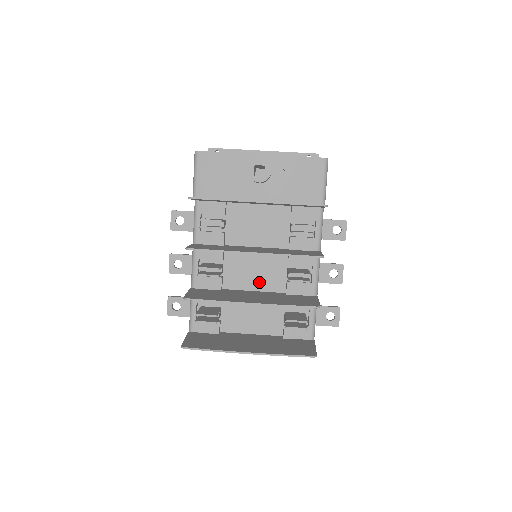
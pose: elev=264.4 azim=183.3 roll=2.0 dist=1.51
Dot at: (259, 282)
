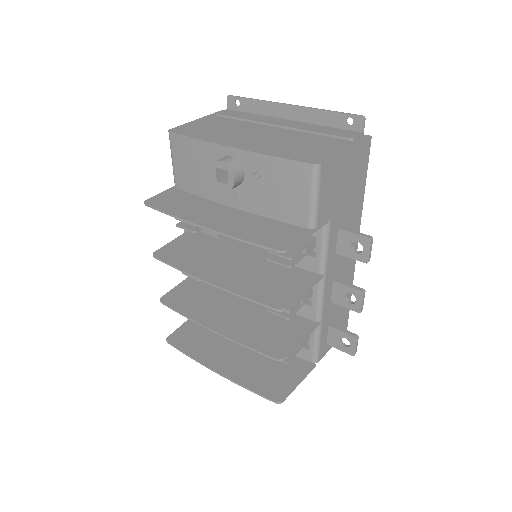
Dot at: occluded
